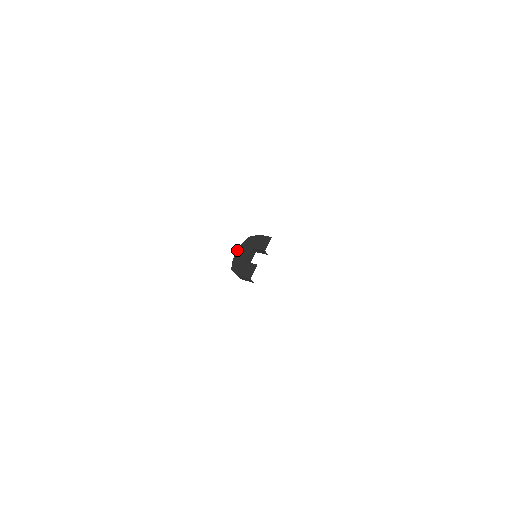
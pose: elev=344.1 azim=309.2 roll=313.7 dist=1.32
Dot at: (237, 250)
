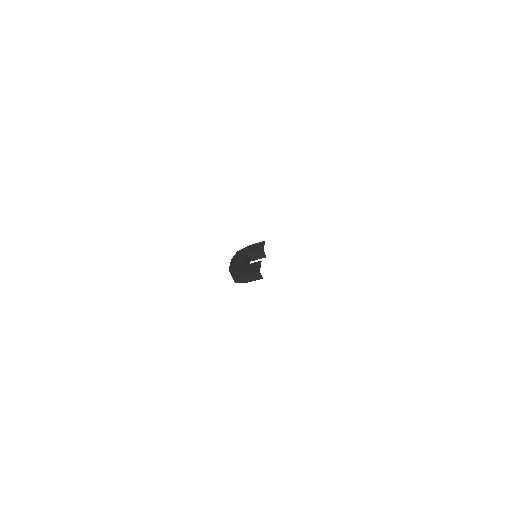
Dot at: (230, 262)
